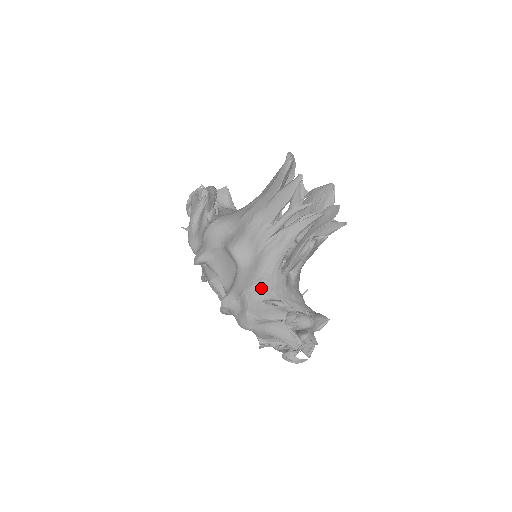
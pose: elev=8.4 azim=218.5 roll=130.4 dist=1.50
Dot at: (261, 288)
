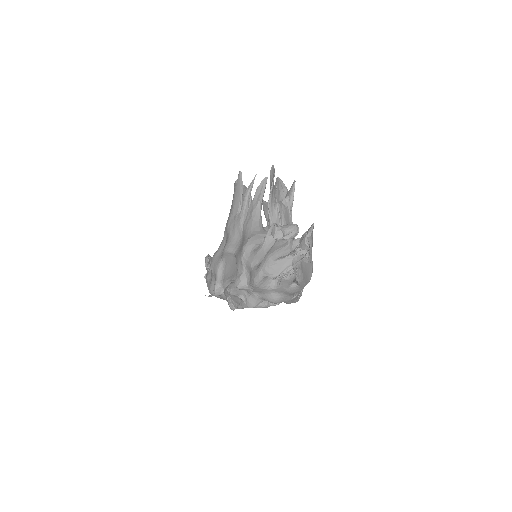
Dot at: (251, 243)
